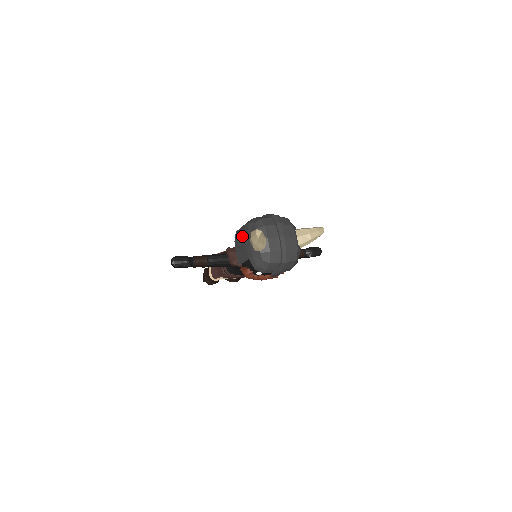
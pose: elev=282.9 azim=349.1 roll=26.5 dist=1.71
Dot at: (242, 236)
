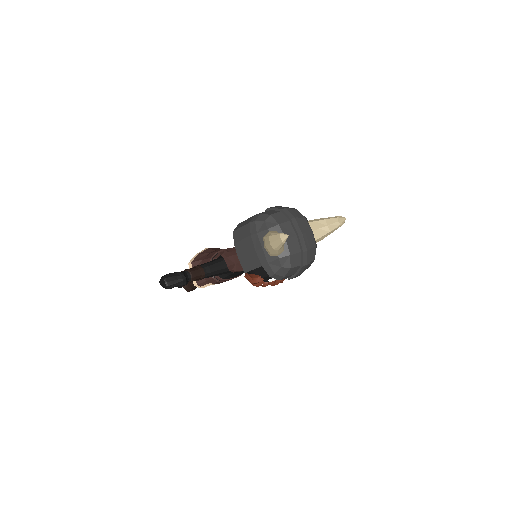
Dot at: (248, 238)
